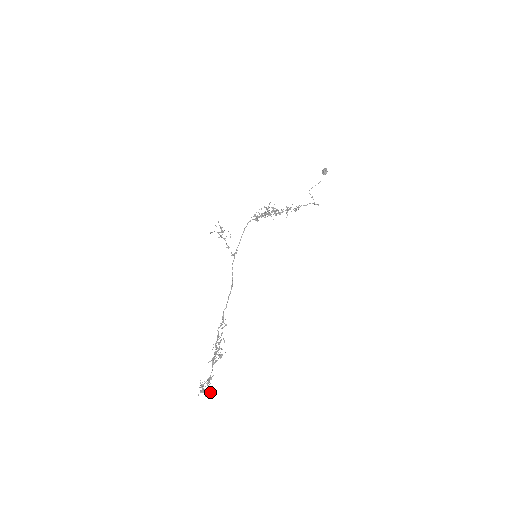
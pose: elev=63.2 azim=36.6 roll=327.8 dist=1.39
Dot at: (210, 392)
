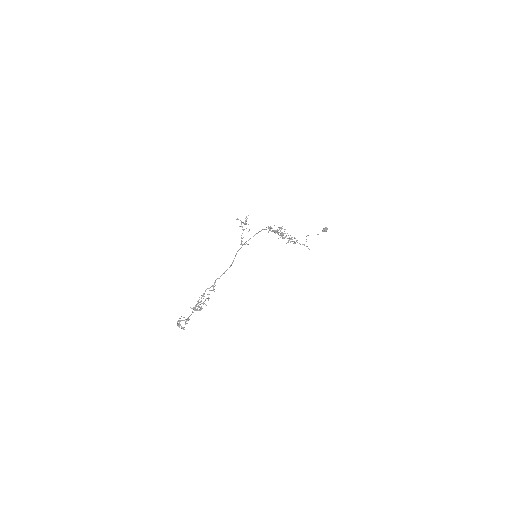
Dot at: (183, 329)
